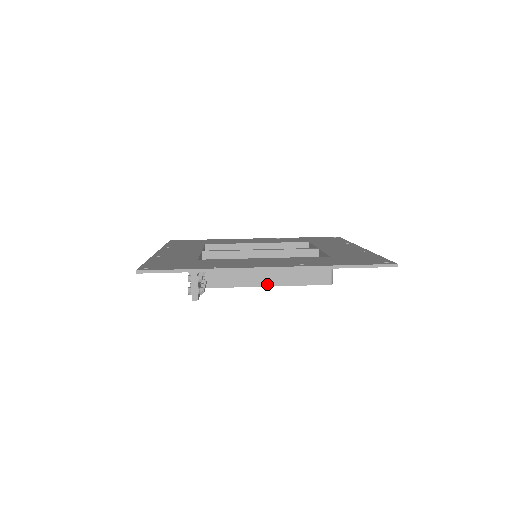
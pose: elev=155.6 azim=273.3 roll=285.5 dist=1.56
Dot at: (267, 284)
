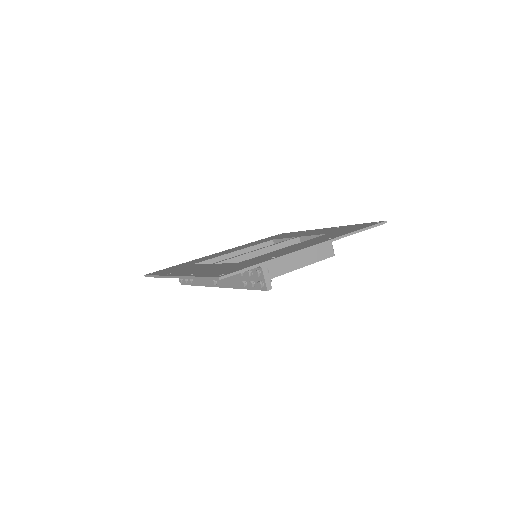
Dot at: (294, 268)
